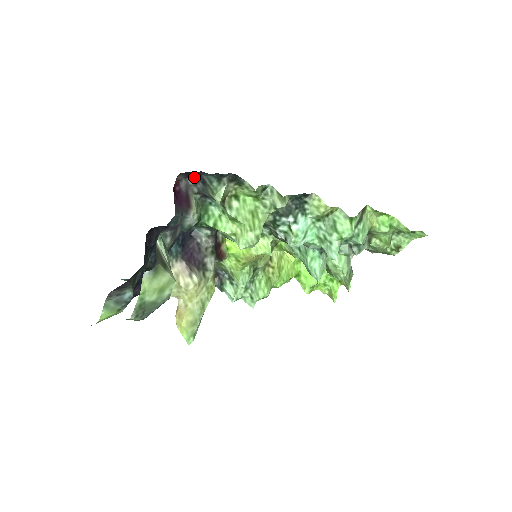
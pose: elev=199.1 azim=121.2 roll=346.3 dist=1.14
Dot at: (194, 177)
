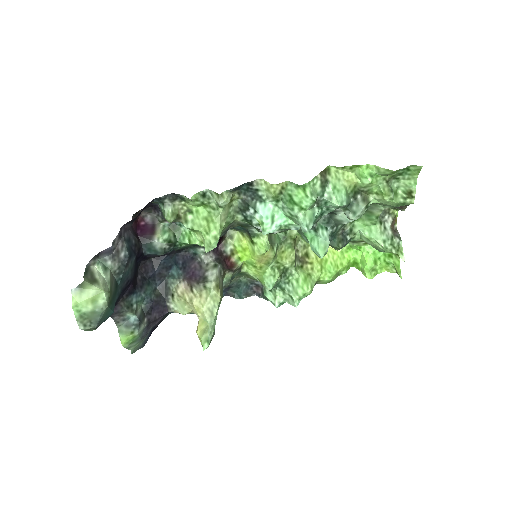
Dot at: (154, 210)
